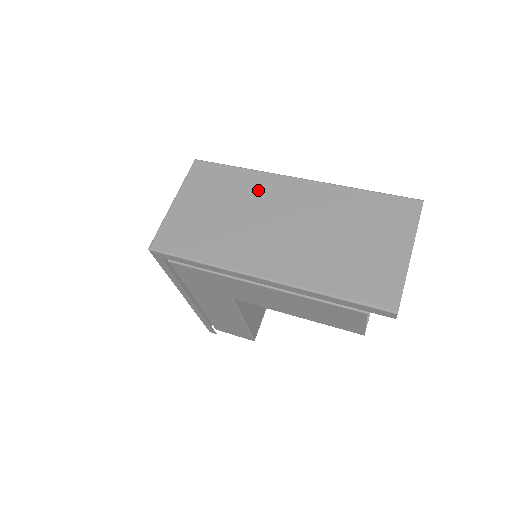
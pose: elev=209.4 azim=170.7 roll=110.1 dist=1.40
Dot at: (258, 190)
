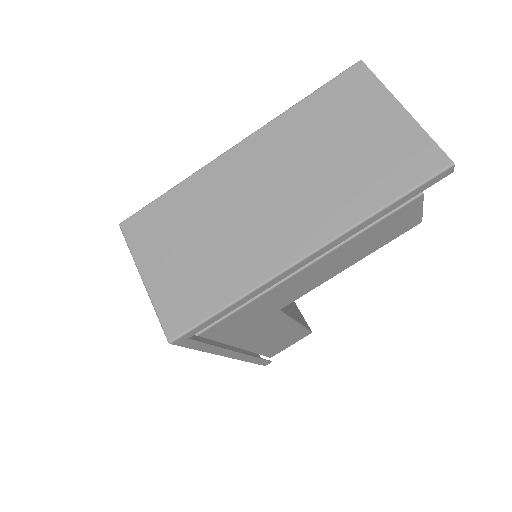
Dot at: (210, 191)
